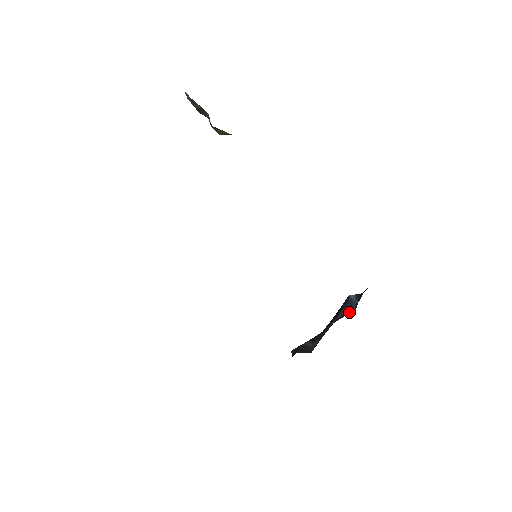
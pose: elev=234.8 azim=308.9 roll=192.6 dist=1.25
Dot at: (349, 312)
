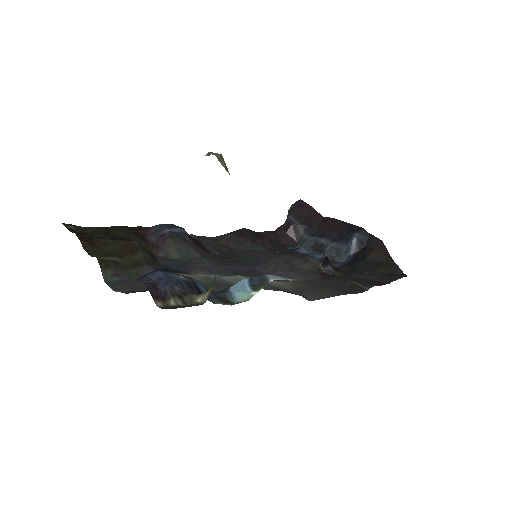
Dot at: (340, 256)
